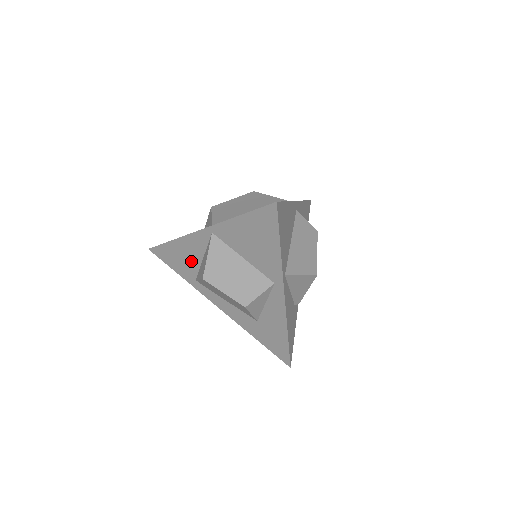
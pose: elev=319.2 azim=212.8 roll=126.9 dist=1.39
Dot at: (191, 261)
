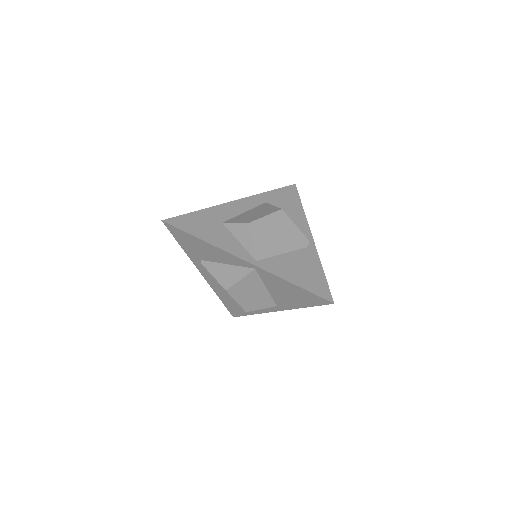
Dot at: (208, 255)
